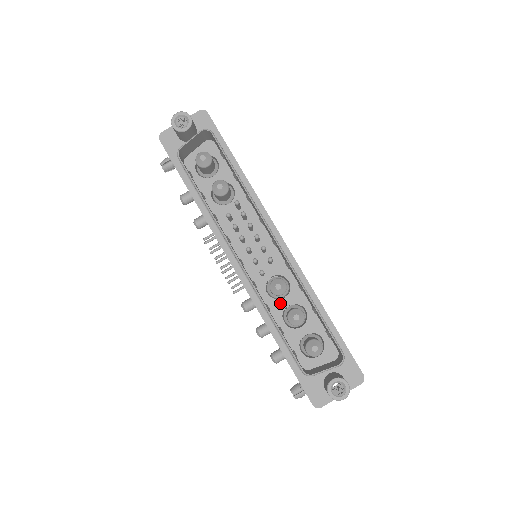
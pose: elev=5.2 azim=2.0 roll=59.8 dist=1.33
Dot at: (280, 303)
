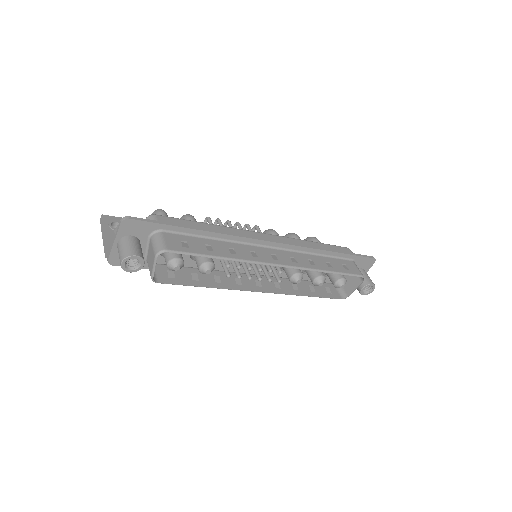
Dot at: occluded
